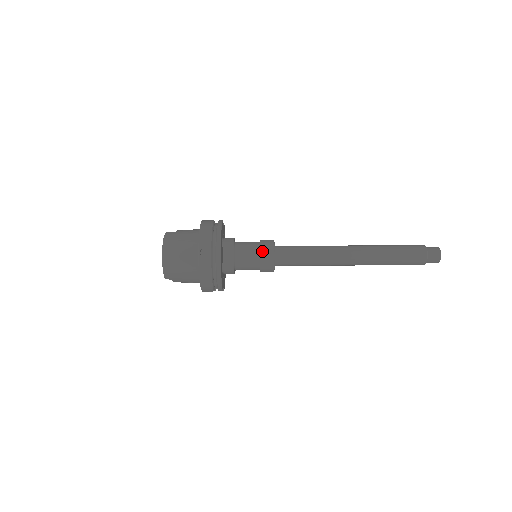
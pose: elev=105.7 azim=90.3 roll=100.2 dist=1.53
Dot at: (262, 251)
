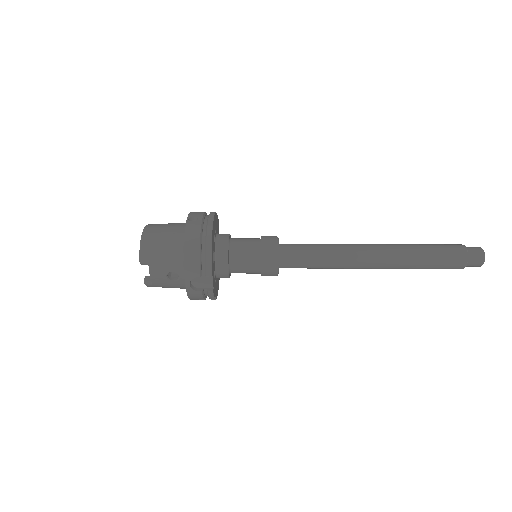
Dot at: (263, 238)
